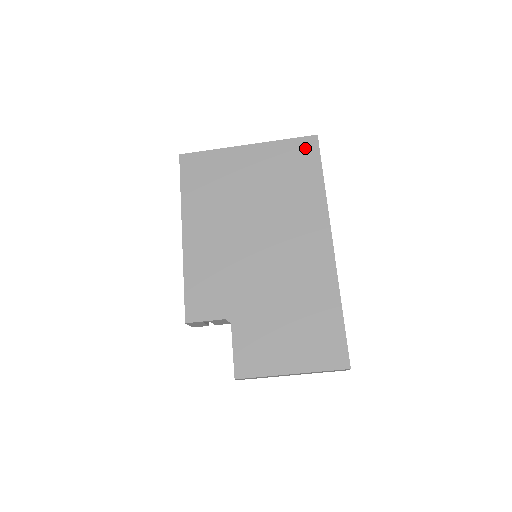
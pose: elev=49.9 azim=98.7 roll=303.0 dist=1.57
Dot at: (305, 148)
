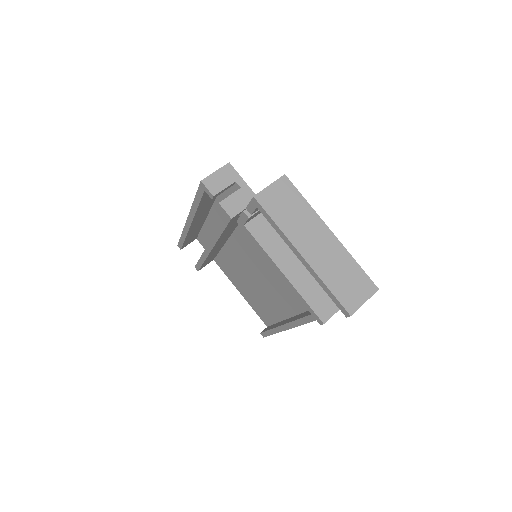
Dot at: occluded
